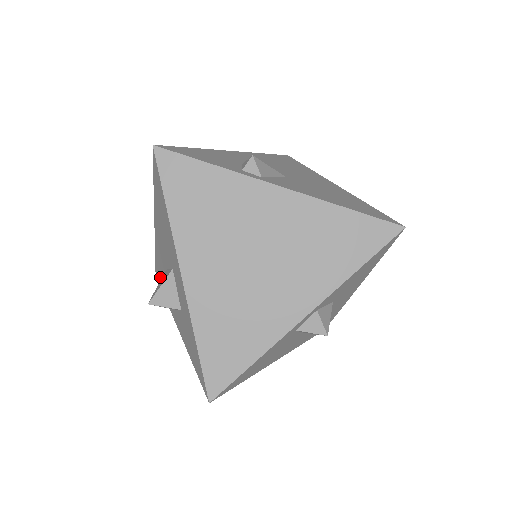
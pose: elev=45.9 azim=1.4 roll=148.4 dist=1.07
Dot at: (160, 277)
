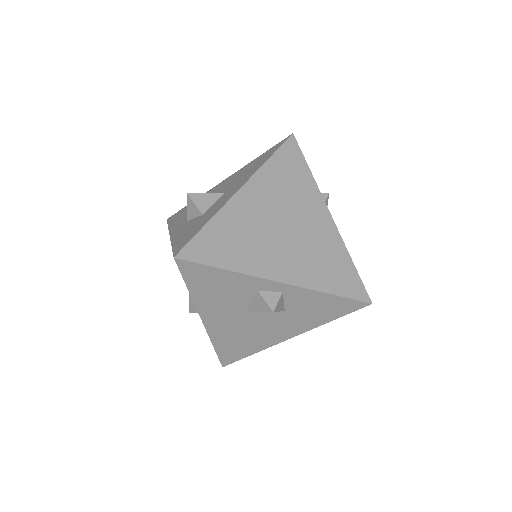
Dot at: (179, 214)
